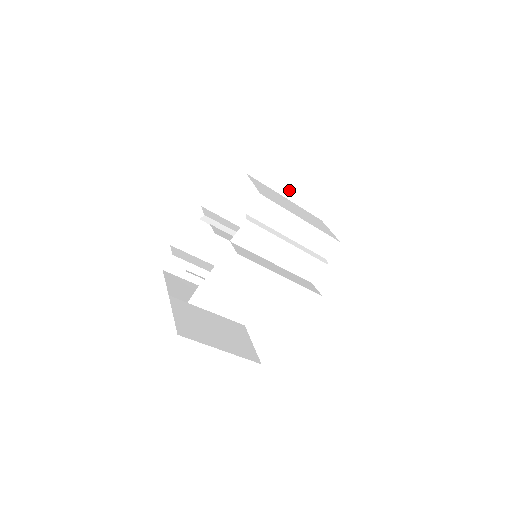
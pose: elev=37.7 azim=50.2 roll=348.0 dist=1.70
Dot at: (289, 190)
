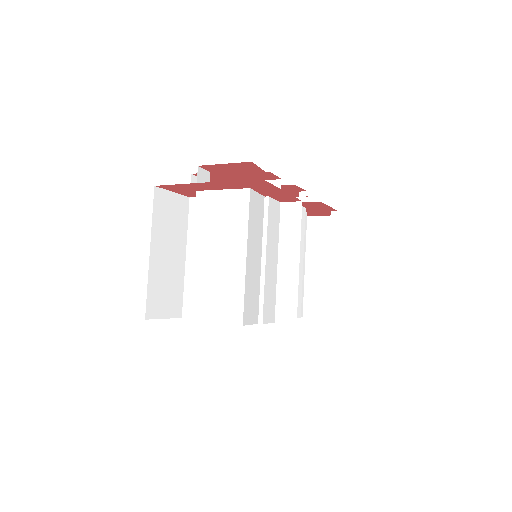
Dot at: occluded
